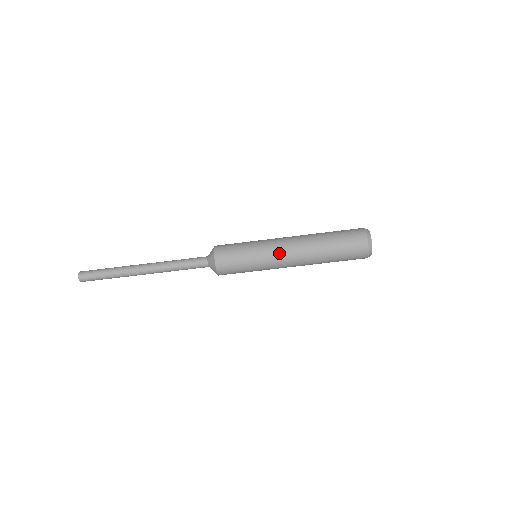
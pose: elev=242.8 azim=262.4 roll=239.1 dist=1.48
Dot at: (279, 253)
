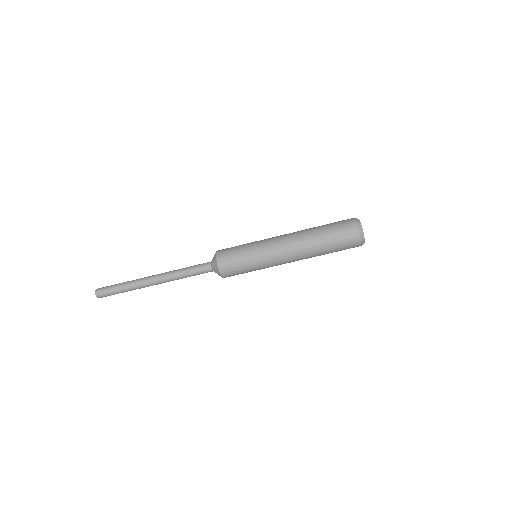
Dot at: (277, 253)
